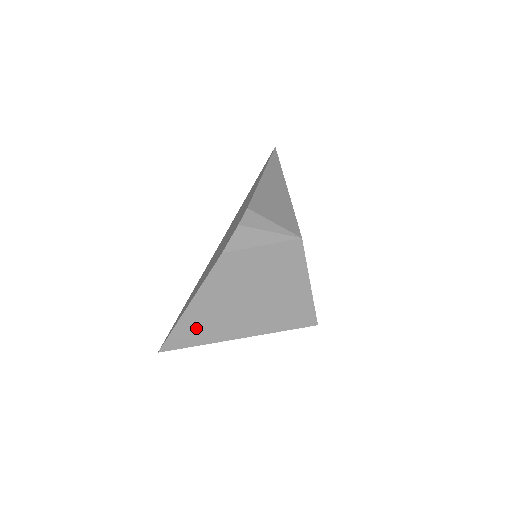
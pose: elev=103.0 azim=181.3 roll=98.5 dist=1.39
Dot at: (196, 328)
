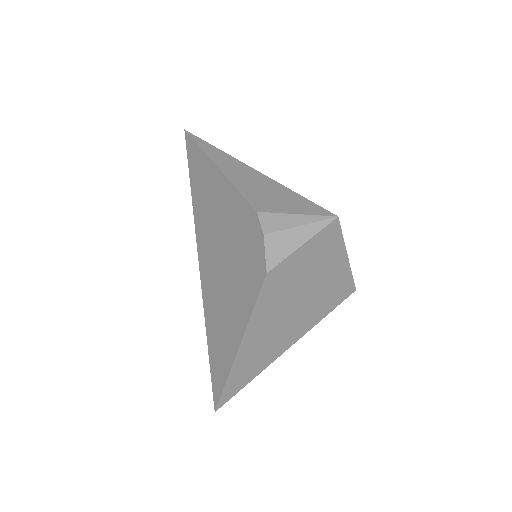
Dot at: (250, 363)
